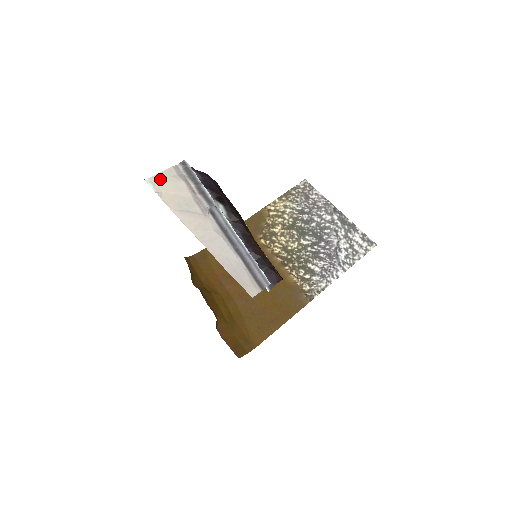
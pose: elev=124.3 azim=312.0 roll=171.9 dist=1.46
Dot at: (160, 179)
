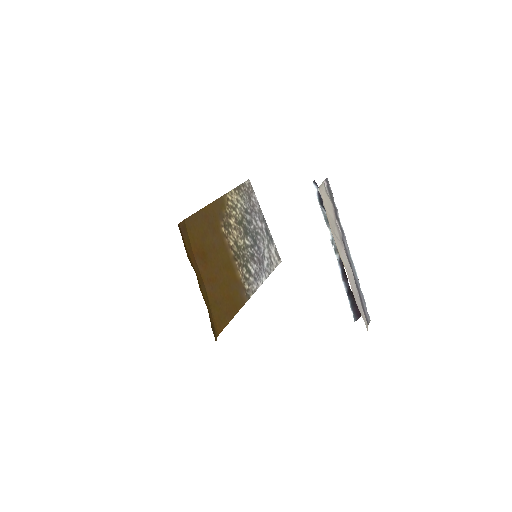
Dot at: (323, 193)
